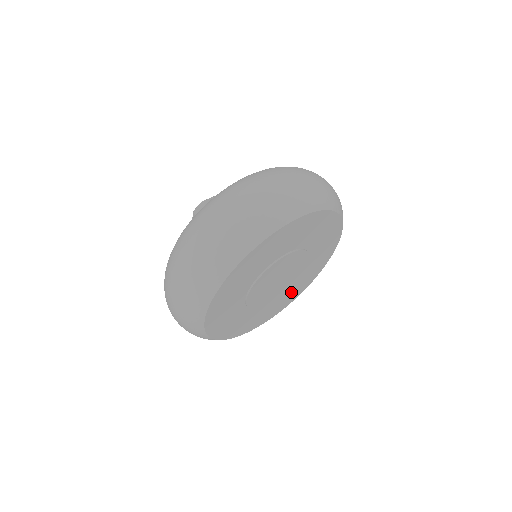
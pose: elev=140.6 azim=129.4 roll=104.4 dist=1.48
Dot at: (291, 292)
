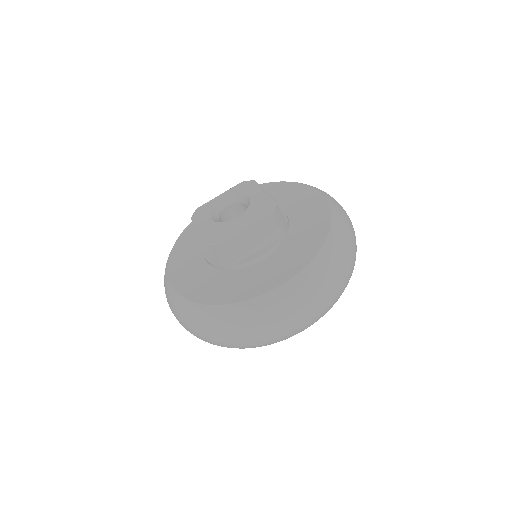
Dot at: occluded
